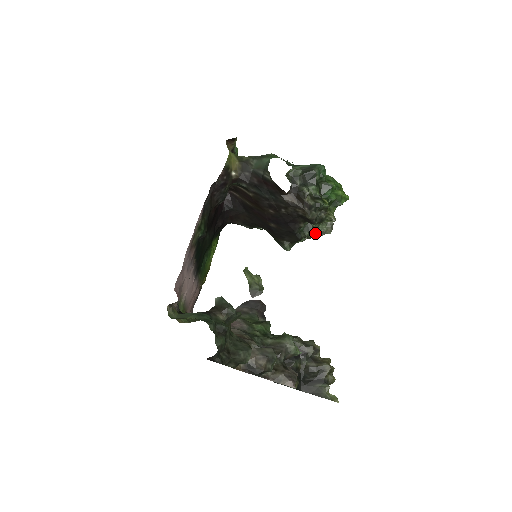
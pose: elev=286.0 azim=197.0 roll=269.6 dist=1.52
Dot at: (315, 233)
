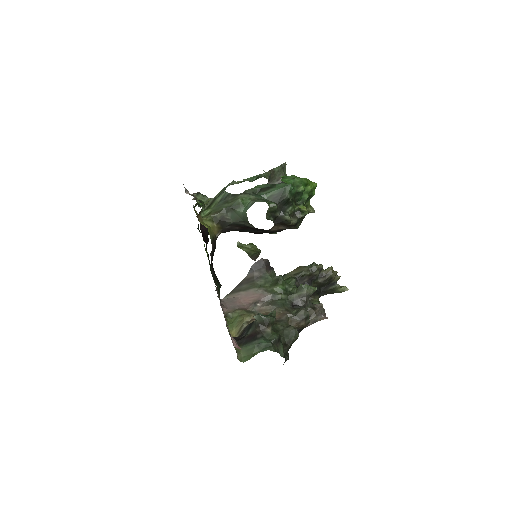
Dot at: occluded
